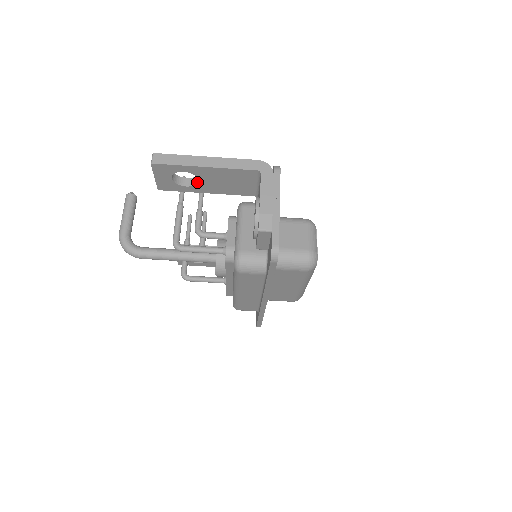
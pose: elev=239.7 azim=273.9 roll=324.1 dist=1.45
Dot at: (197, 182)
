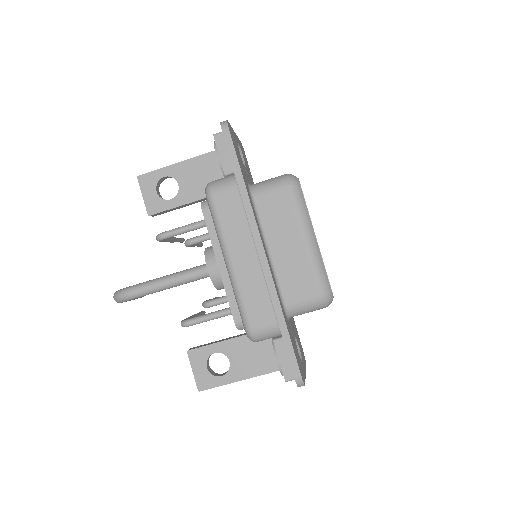
Dot at: occluded
